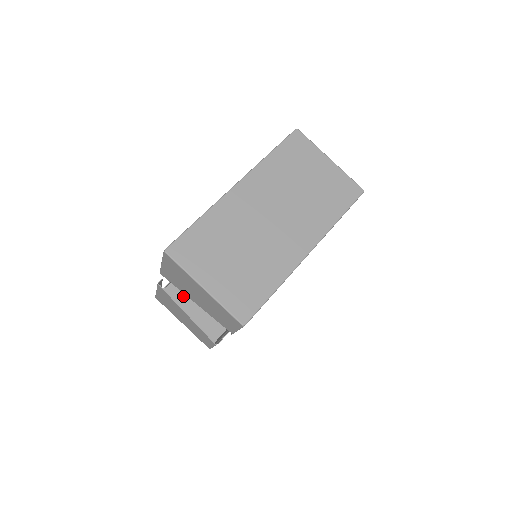
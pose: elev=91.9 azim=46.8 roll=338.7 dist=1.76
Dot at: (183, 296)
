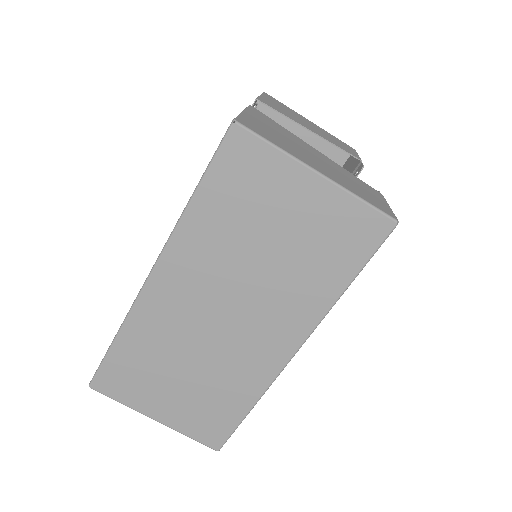
Dot at: occluded
